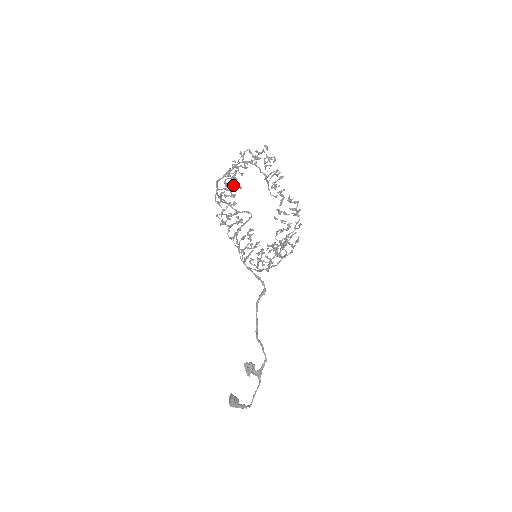
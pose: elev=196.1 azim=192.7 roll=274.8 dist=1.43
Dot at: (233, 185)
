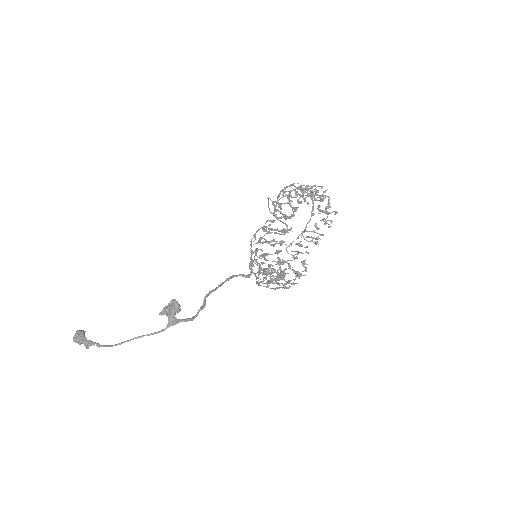
Dot at: (309, 195)
